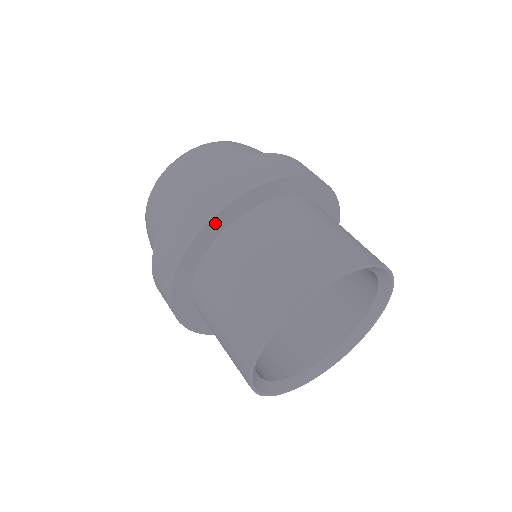
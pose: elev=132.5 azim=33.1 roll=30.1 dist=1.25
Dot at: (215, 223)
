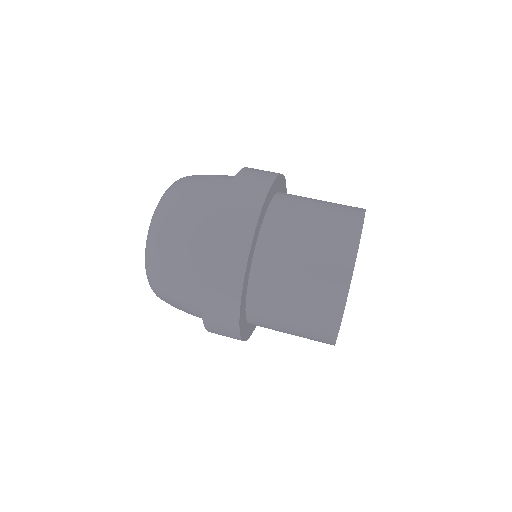
Dot at: (241, 310)
